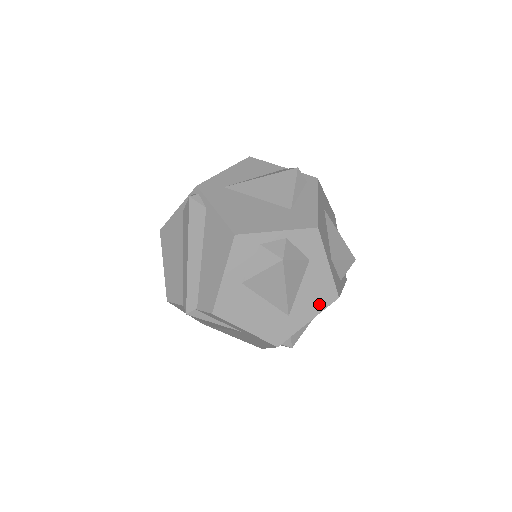
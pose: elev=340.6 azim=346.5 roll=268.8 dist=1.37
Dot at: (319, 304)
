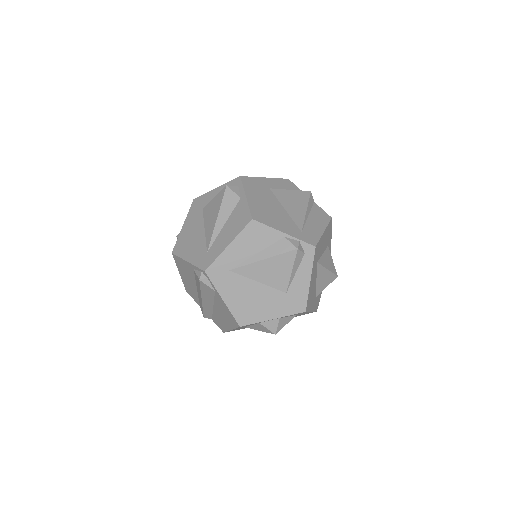
Dot at: occluded
